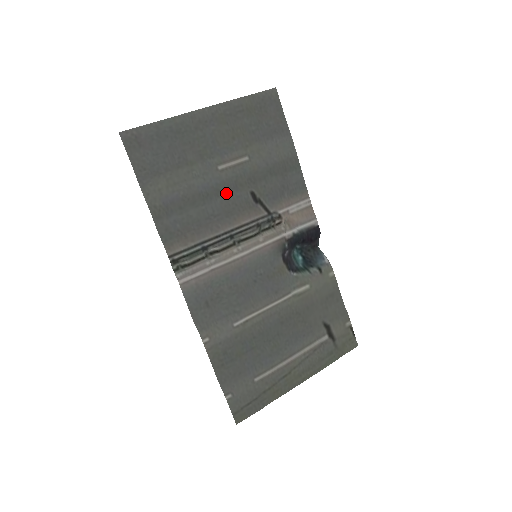
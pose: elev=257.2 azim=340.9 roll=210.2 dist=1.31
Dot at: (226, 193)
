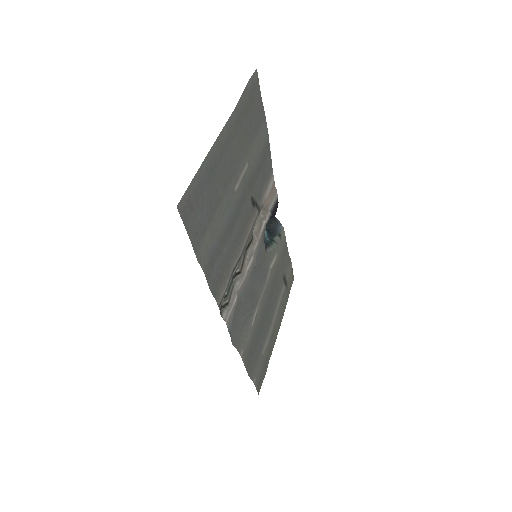
Dot at: (240, 212)
